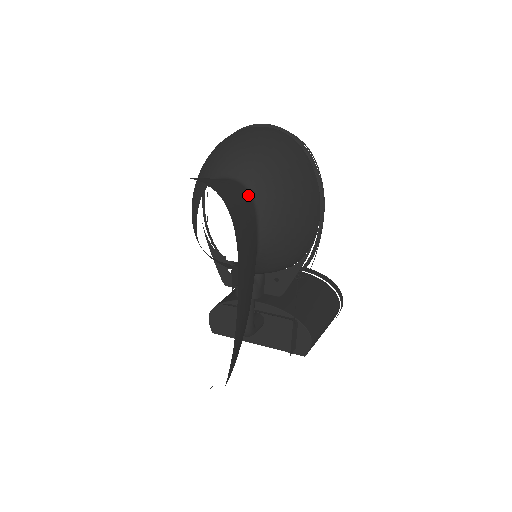
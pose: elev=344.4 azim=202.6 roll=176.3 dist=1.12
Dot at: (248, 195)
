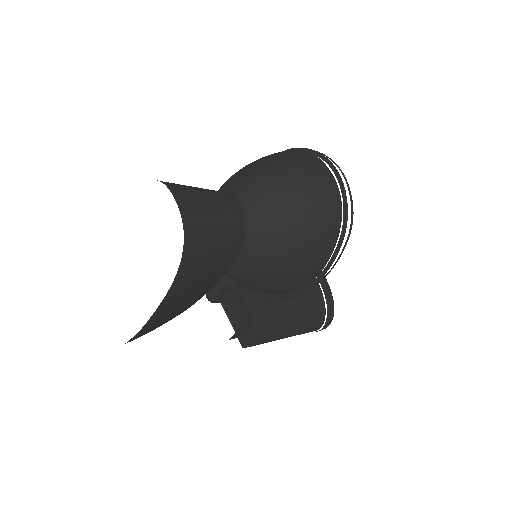
Dot at: (242, 232)
